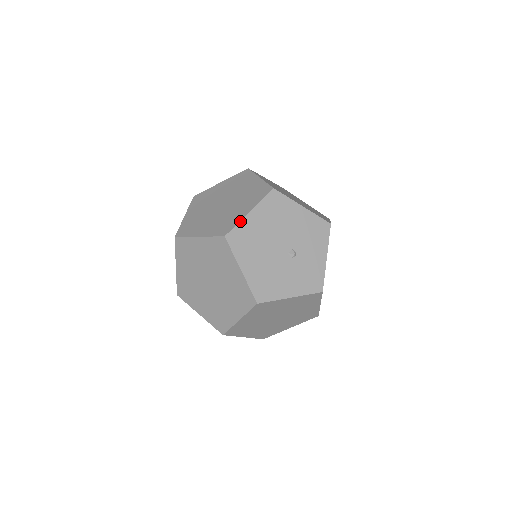
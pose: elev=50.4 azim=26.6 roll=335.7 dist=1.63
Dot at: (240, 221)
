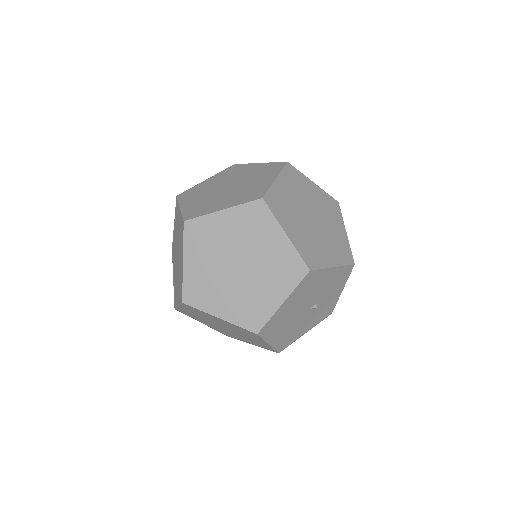
Dot at: (273, 315)
